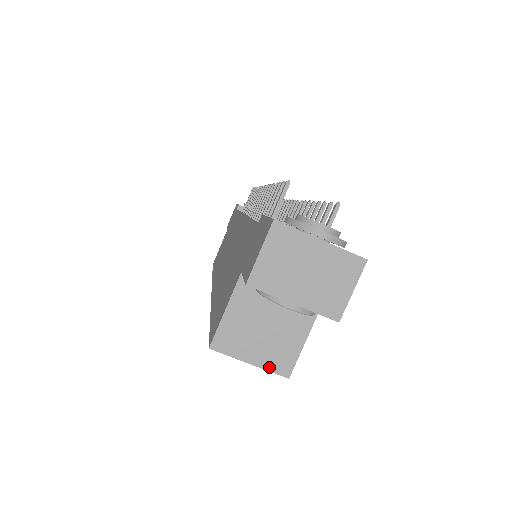
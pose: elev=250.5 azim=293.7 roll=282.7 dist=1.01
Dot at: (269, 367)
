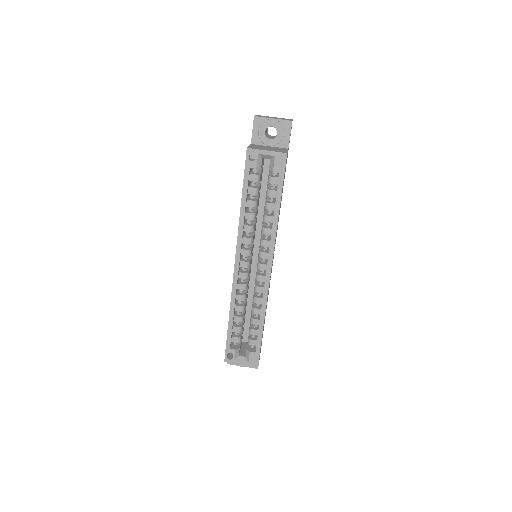
Dot at: (276, 152)
